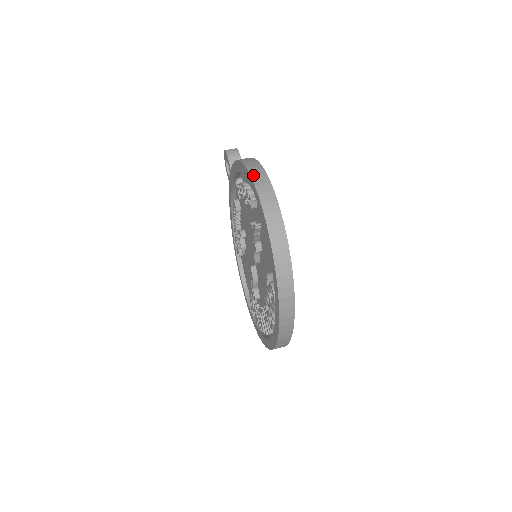
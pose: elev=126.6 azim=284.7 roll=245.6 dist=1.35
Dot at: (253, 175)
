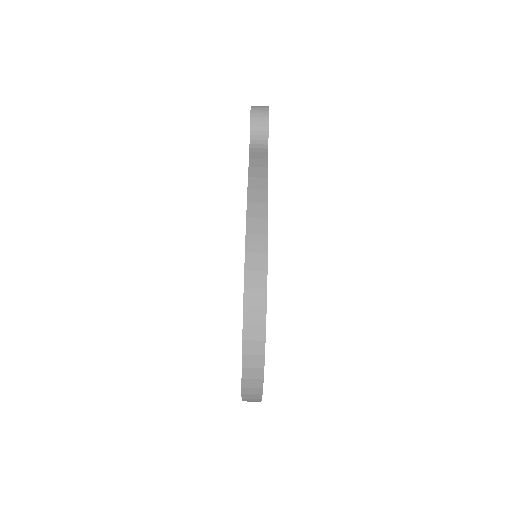
Dot at: (248, 283)
